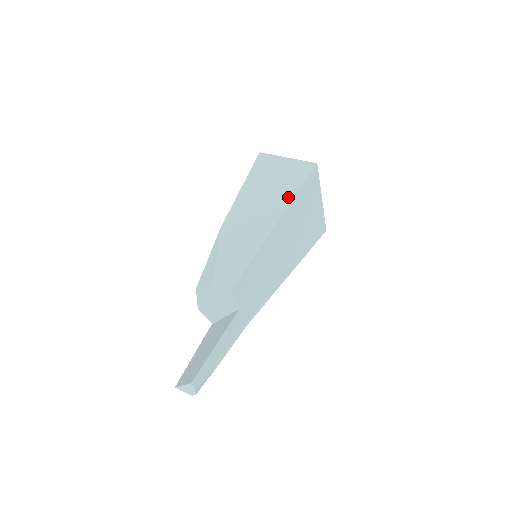
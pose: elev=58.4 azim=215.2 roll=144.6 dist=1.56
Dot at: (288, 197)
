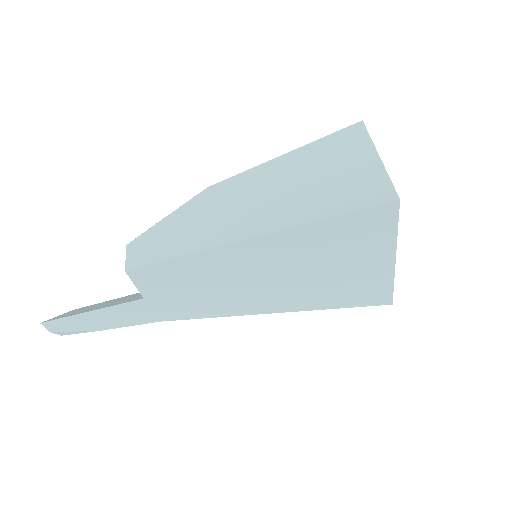
Dot at: (304, 215)
